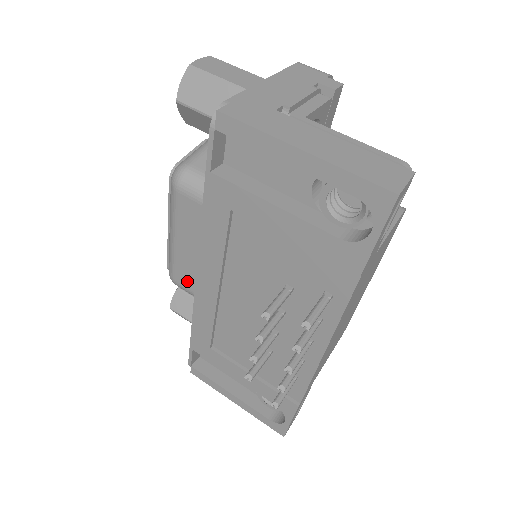
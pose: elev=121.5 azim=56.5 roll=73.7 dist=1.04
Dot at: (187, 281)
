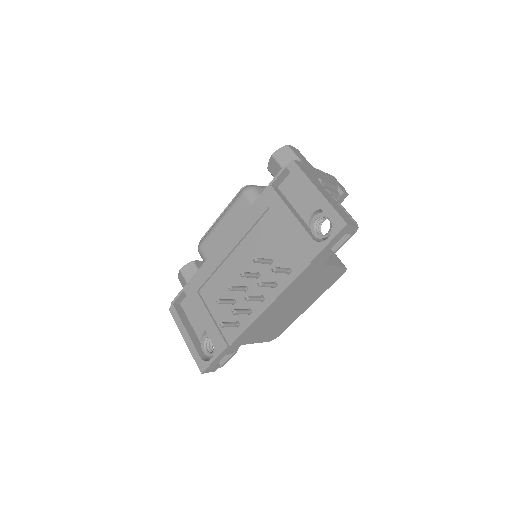
Dot at: (209, 250)
